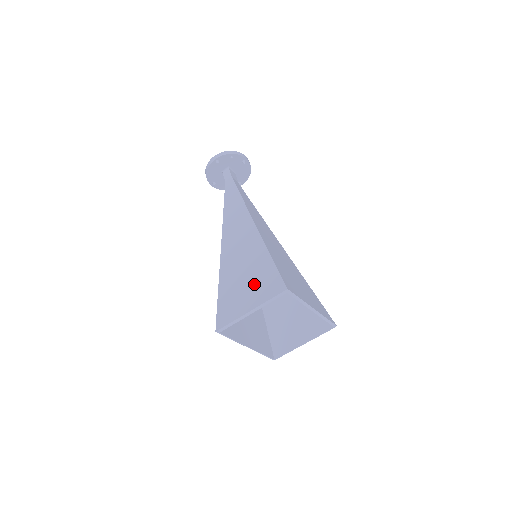
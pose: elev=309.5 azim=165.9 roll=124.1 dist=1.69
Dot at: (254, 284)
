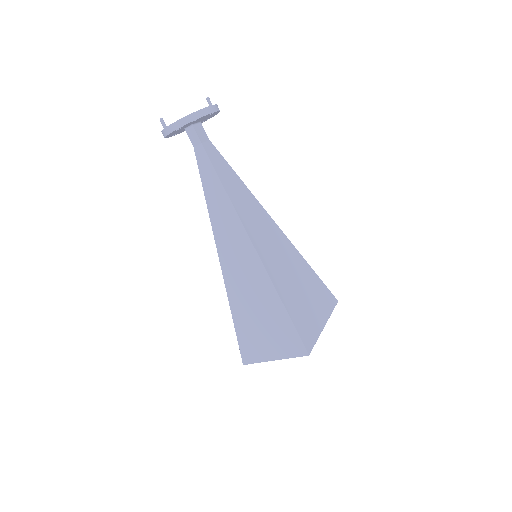
Dot at: (272, 333)
